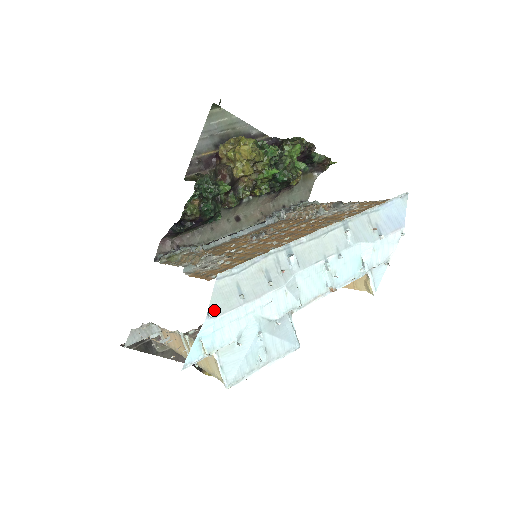
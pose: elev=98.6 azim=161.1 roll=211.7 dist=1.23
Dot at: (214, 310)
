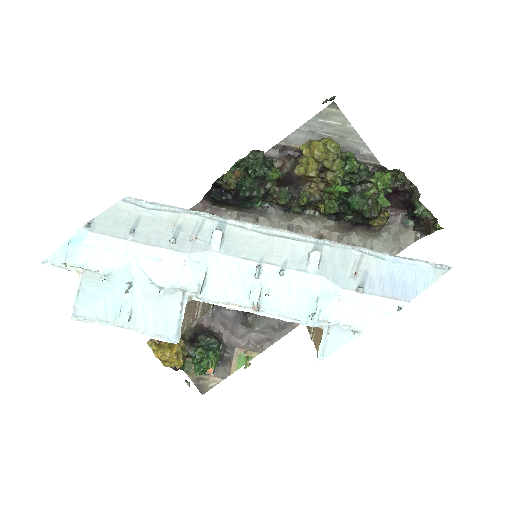
Dot at: (96, 224)
